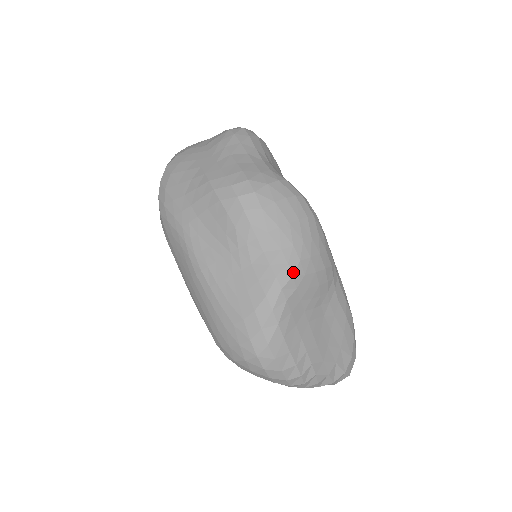
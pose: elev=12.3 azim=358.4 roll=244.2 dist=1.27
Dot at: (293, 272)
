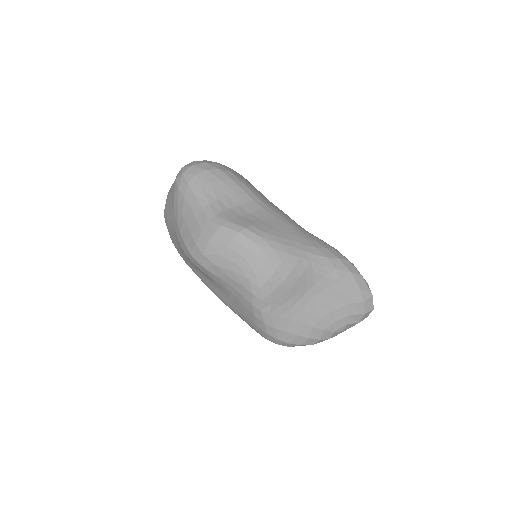
Dot at: (260, 298)
